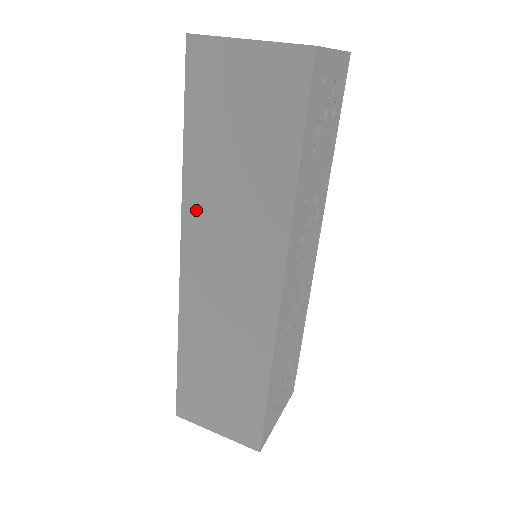
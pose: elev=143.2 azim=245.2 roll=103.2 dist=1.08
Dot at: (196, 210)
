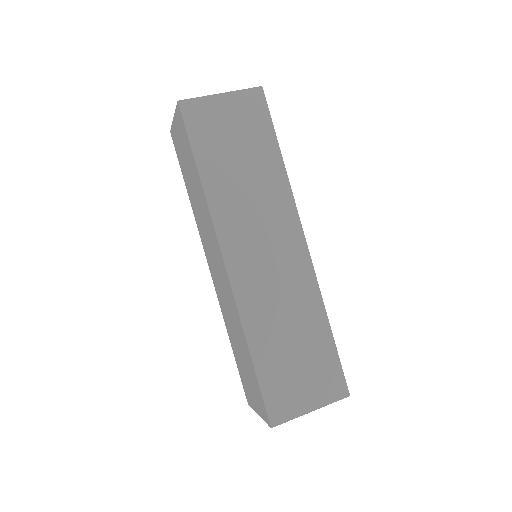
Dot at: (224, 216)
